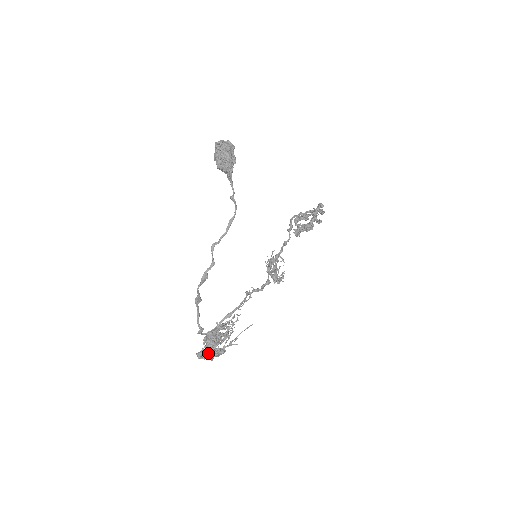
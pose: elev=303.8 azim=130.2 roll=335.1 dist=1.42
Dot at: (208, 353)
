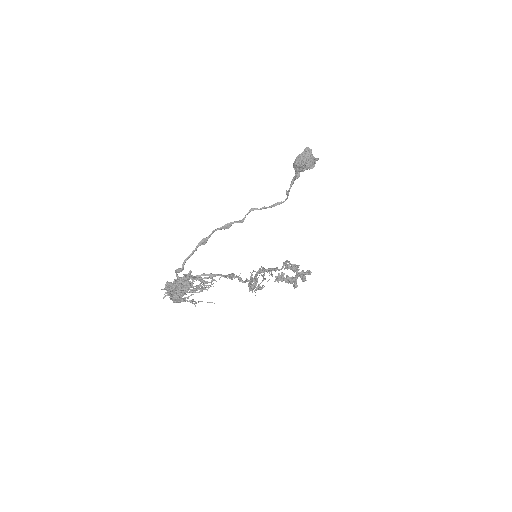
Dot at: (175, 289)
